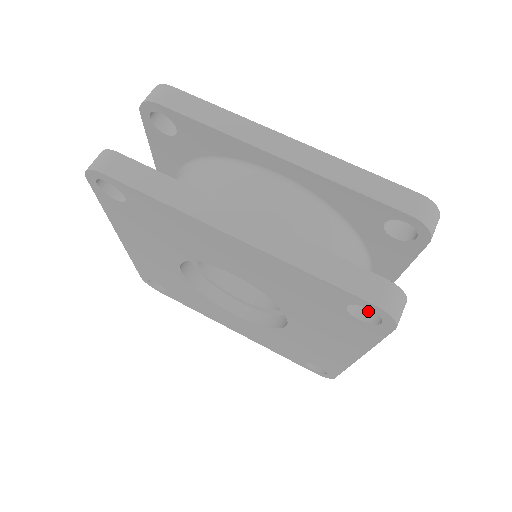
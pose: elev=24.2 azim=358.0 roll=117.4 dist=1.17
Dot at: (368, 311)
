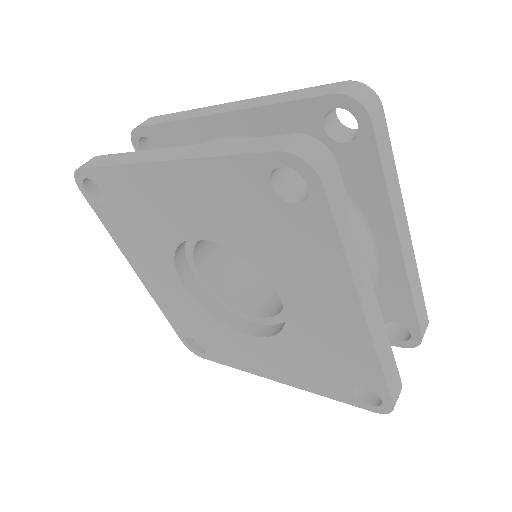
Dot at: occluded
